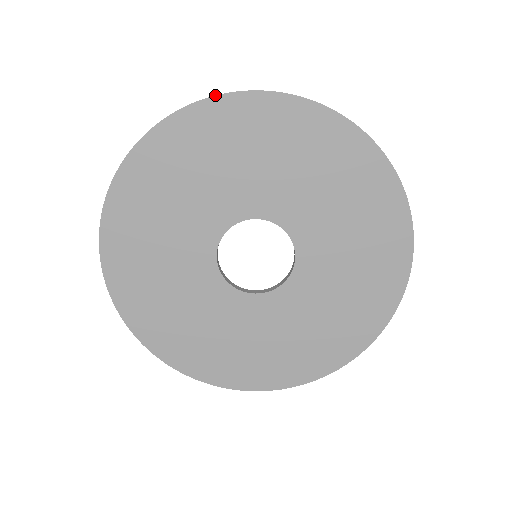
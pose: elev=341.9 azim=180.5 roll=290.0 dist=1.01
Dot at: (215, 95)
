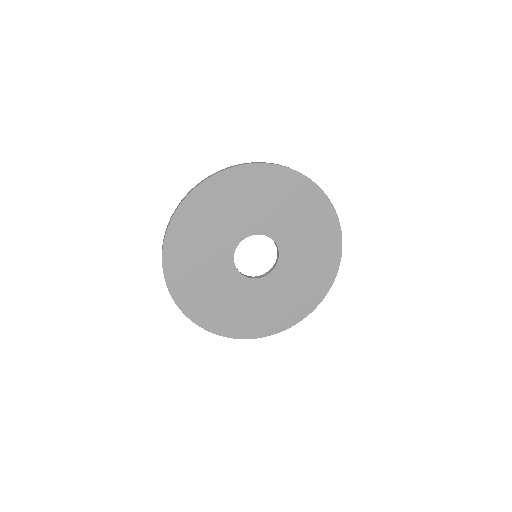
Dot at: (188, 194)
